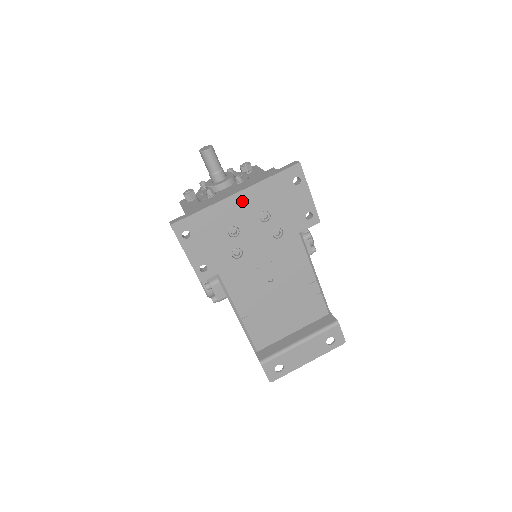
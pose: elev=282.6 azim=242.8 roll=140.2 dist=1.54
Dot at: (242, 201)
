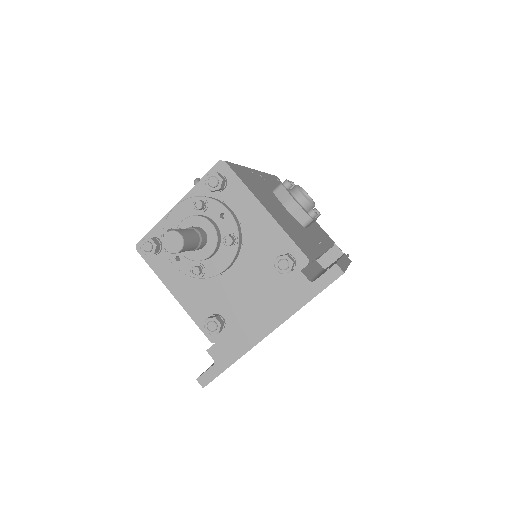
Dot at: occluded
